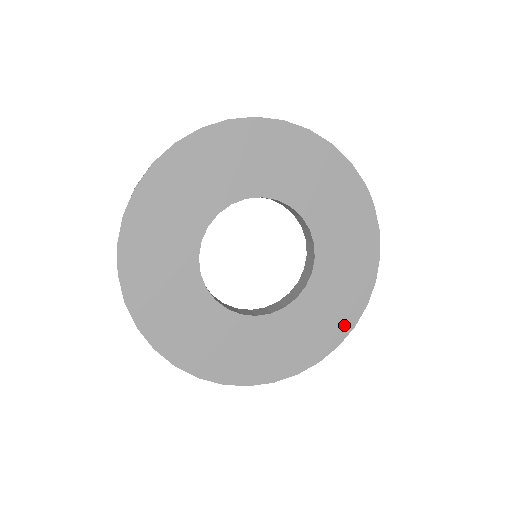
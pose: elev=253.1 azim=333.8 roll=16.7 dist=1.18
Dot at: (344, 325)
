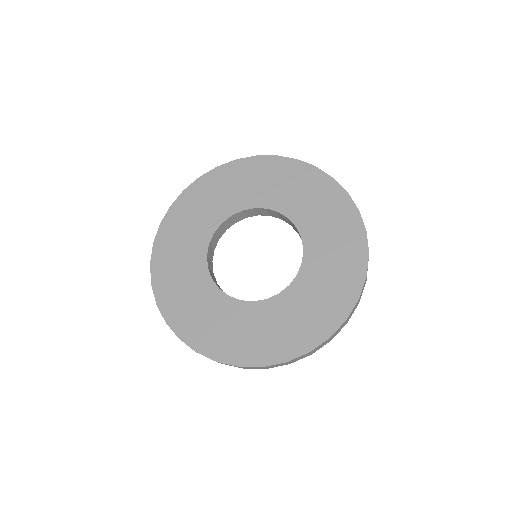
Dot at: (358, 257)
